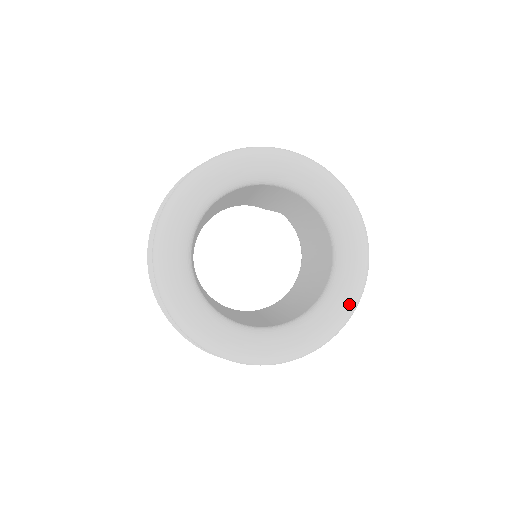
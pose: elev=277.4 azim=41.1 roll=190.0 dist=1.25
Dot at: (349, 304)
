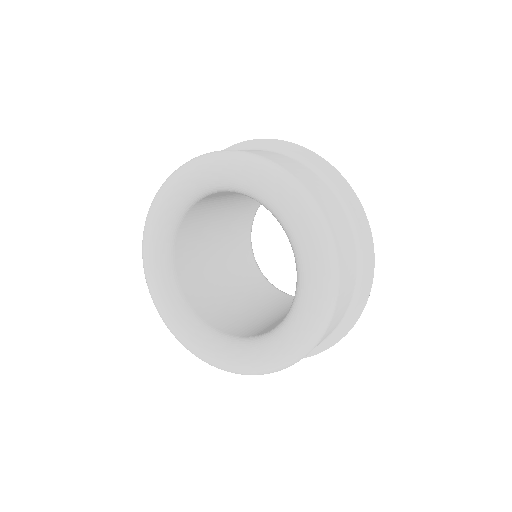
Dot at: (298, 340)
